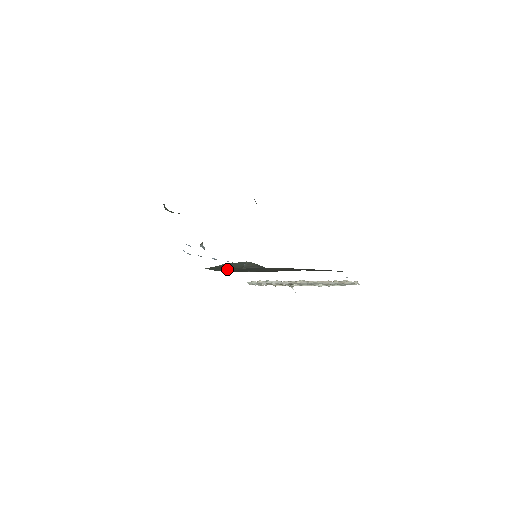
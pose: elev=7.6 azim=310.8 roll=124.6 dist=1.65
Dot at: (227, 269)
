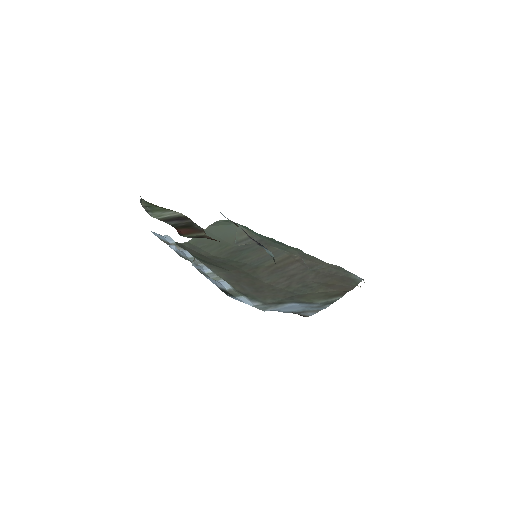
Dot at: (216, 247)
